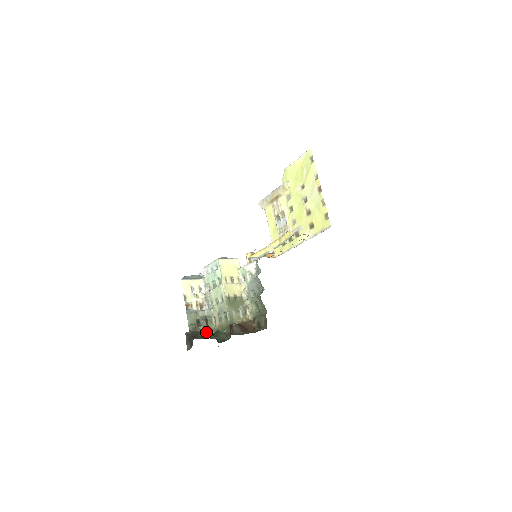
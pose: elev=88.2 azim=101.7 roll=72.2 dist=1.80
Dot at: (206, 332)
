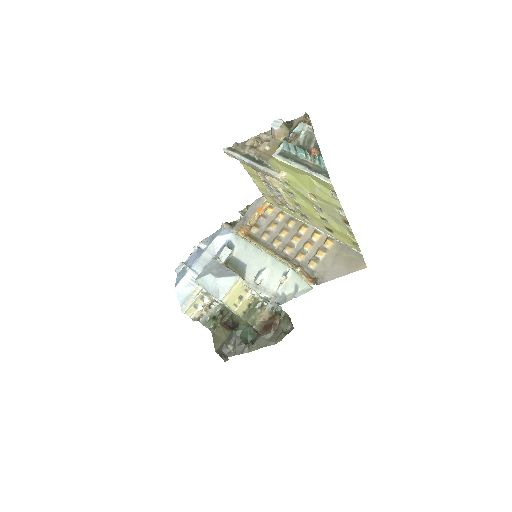
Dot at: (231, 336)
